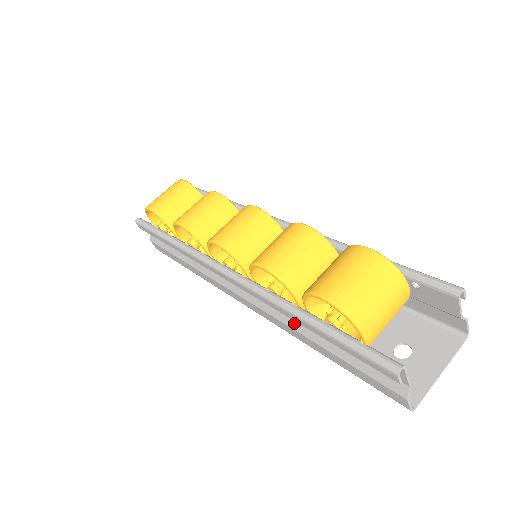
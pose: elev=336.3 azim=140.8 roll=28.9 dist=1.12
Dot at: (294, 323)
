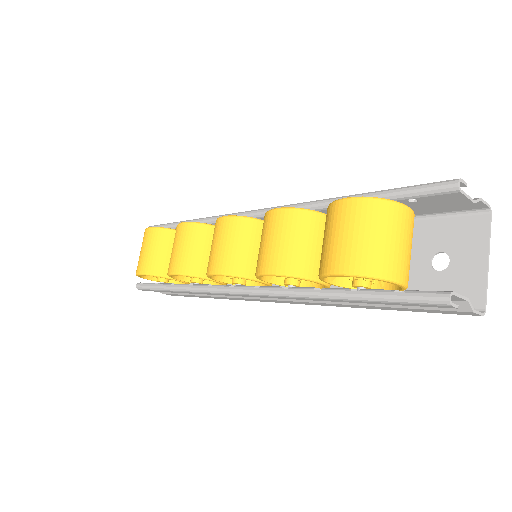
Dot at: occluded
